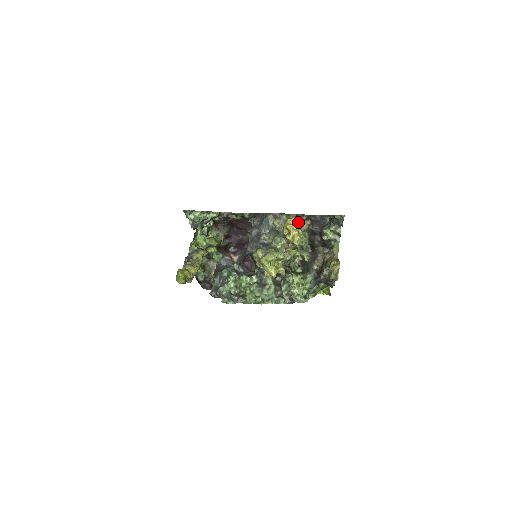
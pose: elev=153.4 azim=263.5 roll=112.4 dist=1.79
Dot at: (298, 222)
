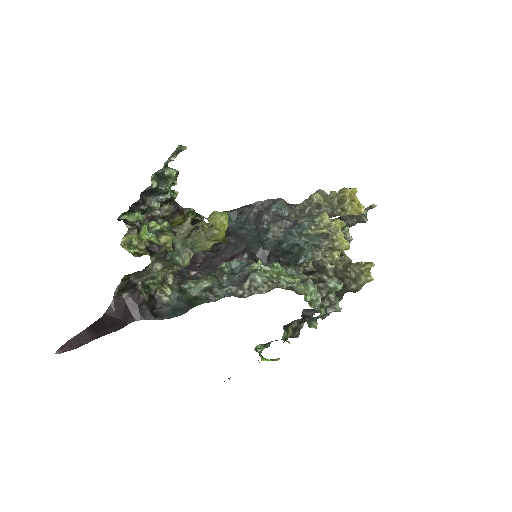
Dot at: occluded
